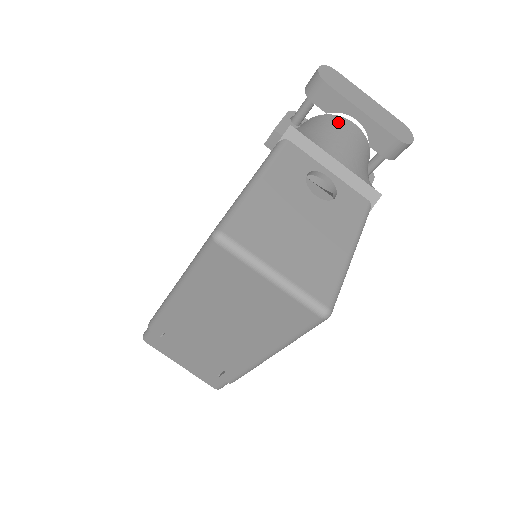
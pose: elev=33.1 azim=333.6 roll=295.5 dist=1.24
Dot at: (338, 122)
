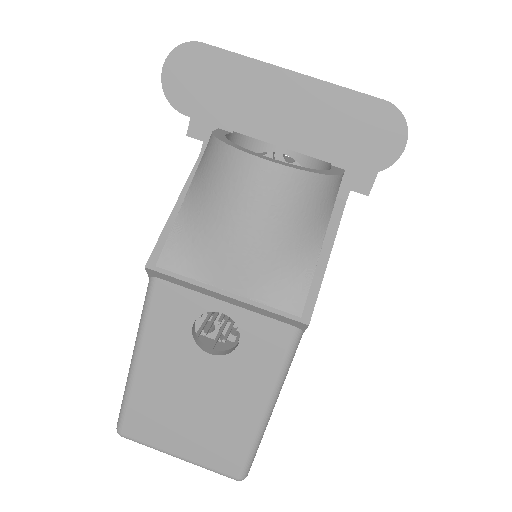
Dot at: (235, 176)
